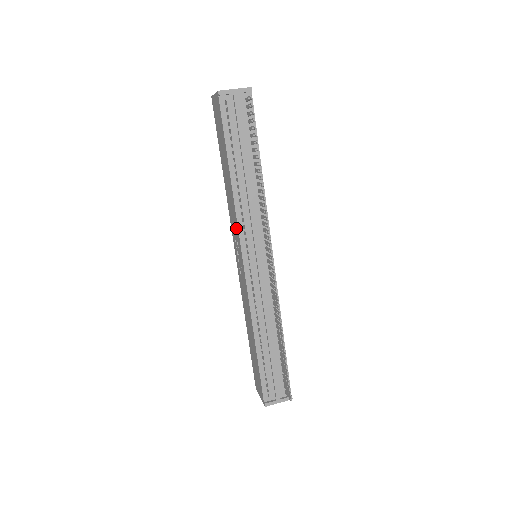
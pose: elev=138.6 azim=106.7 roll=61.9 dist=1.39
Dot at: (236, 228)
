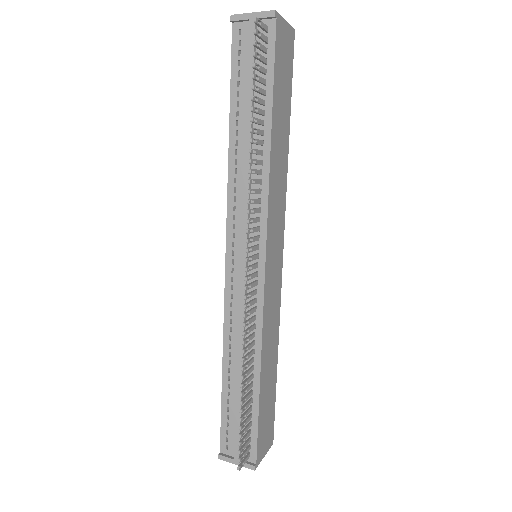
Dot at: occluded
